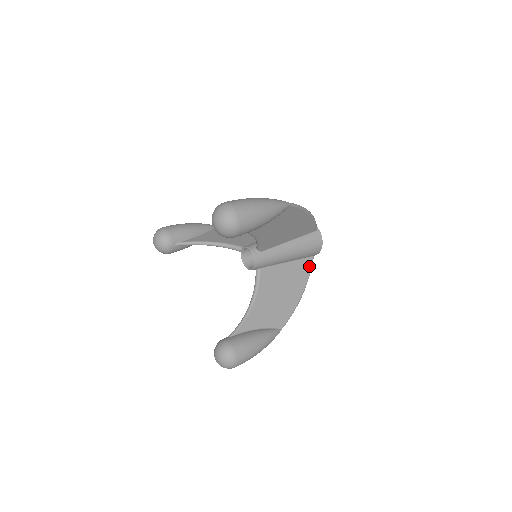
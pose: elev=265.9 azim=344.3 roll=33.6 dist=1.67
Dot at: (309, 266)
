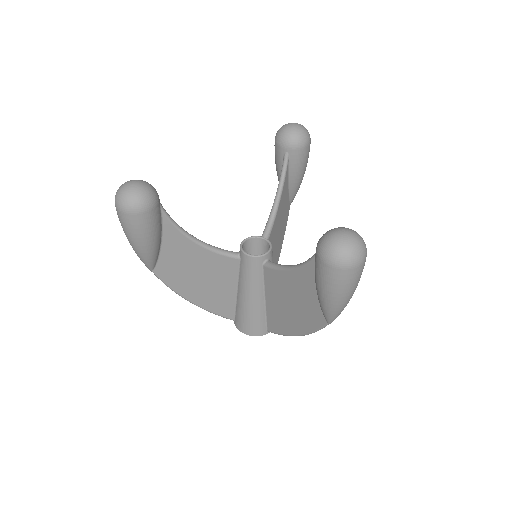
Dot at: occluded
